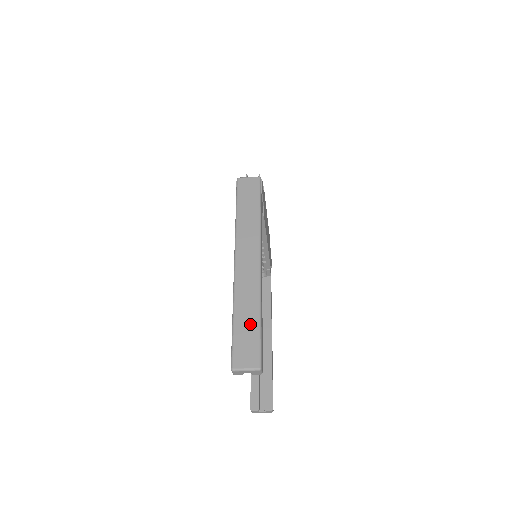
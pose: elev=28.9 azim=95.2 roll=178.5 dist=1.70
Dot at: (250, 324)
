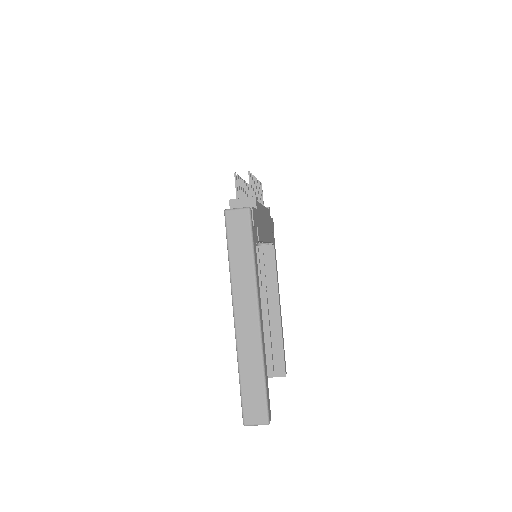
Dot at: (255, 384)
